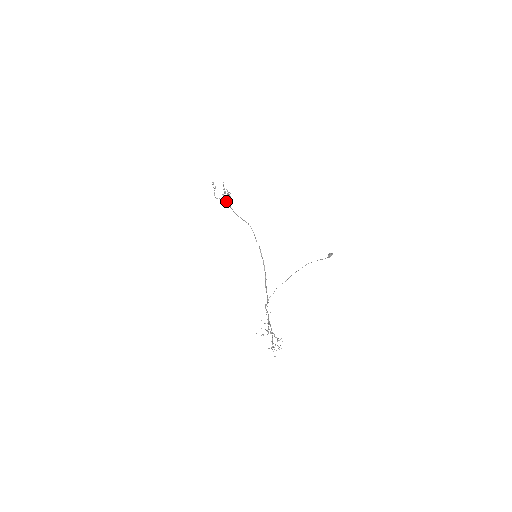
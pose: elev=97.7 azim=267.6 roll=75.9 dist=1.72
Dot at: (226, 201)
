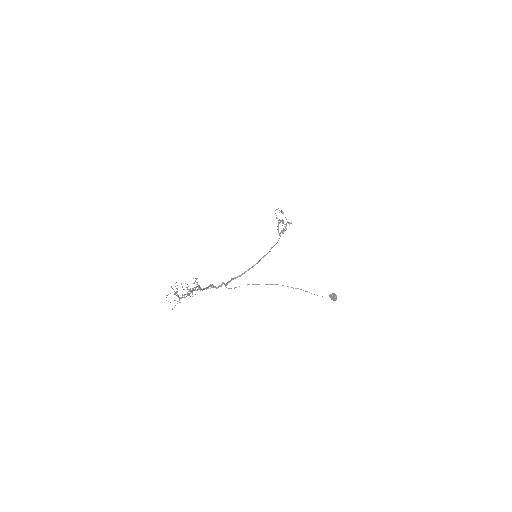
Dot at: occluded
